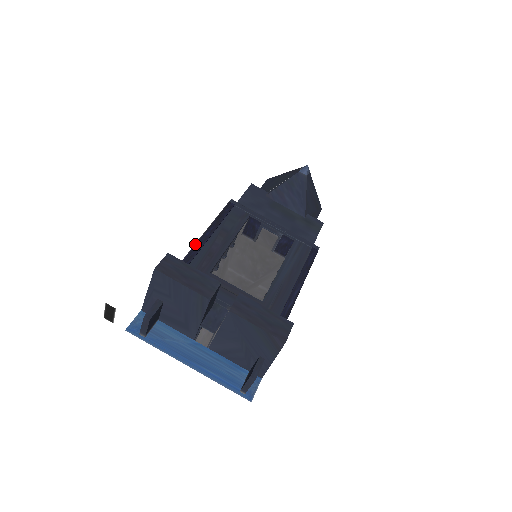
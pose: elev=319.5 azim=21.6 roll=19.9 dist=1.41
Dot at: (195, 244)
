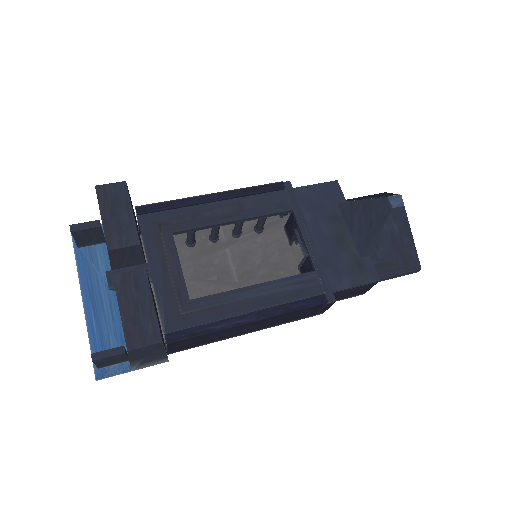
Dot at: (190, 197)
